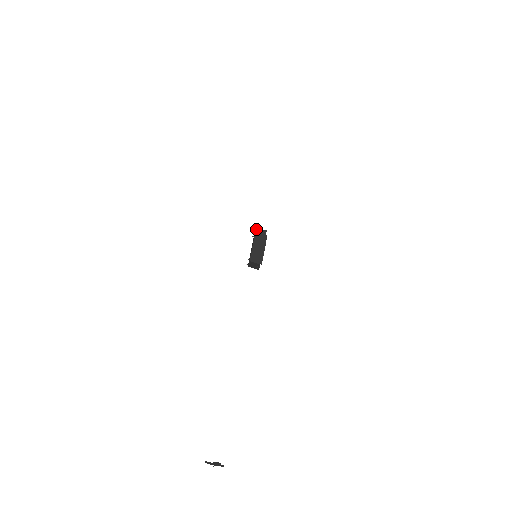
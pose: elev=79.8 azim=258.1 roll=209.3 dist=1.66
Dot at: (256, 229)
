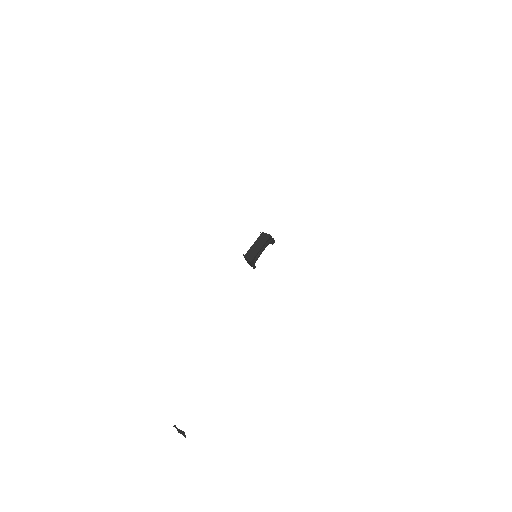
Dot at: (263, 232)
